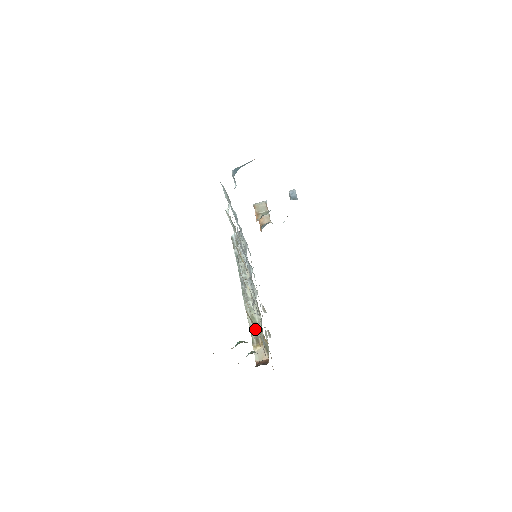
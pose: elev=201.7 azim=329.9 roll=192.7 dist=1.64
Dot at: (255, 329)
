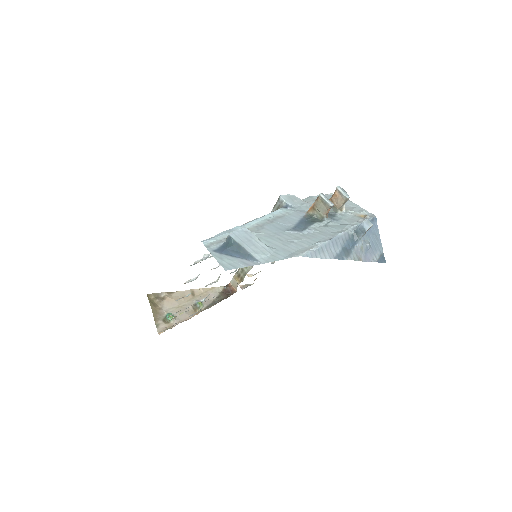
Dot at: (242, 270)
